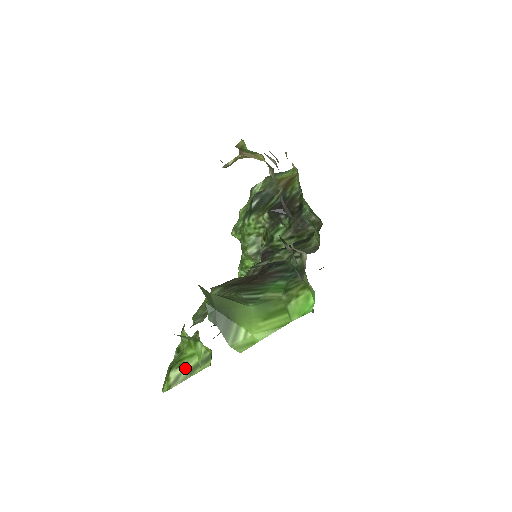
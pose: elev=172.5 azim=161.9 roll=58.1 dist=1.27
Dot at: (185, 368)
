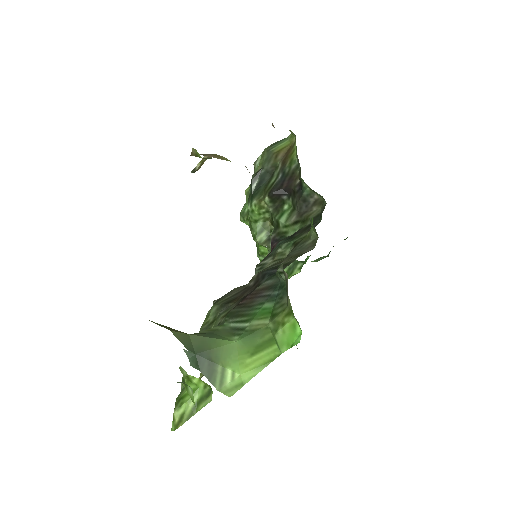
Dot at: (187, 406)
